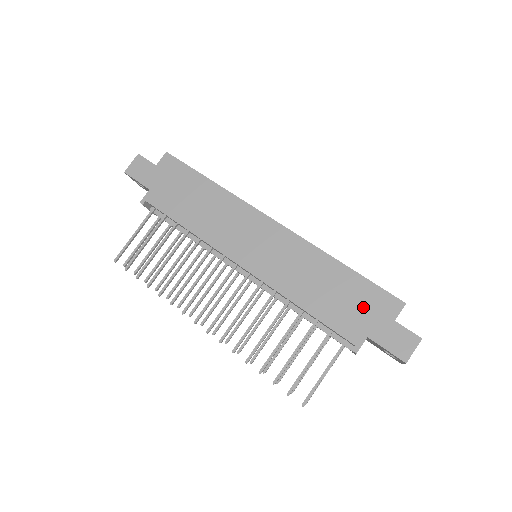
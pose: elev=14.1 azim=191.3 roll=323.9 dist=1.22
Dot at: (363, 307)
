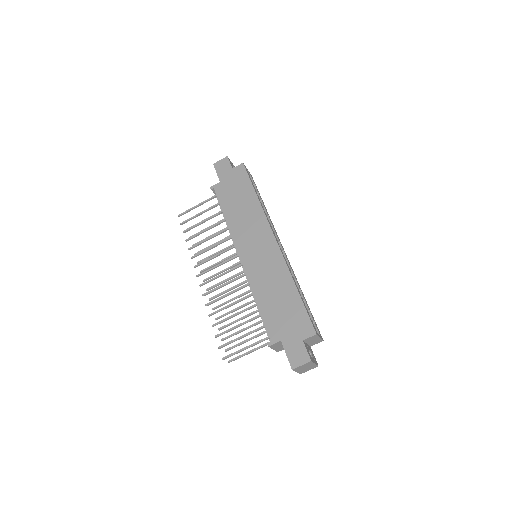
Dot at: (290, 321)
